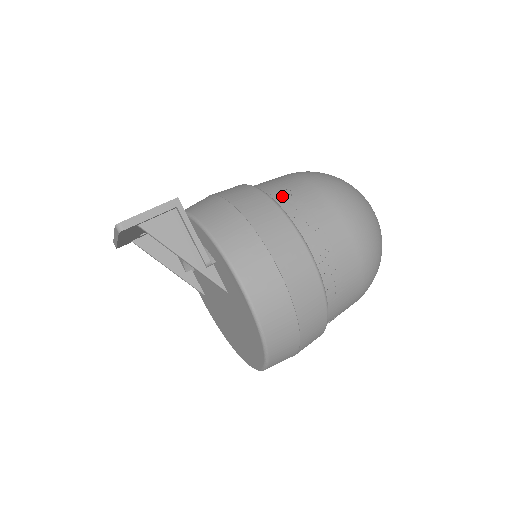
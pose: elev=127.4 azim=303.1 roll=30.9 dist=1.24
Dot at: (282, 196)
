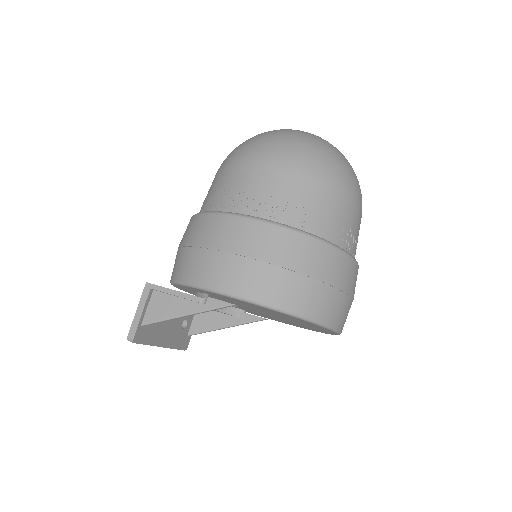
Dot at: (206, 203)
